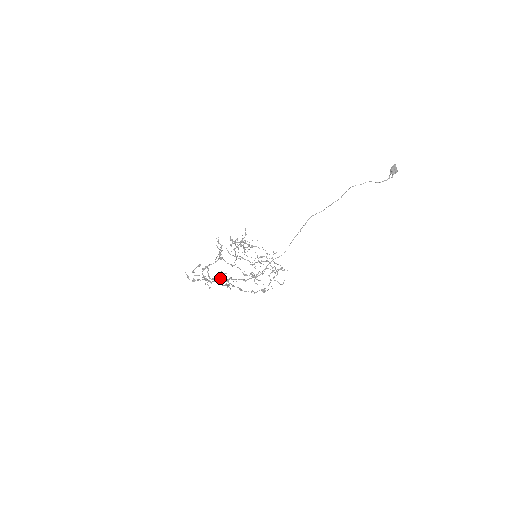
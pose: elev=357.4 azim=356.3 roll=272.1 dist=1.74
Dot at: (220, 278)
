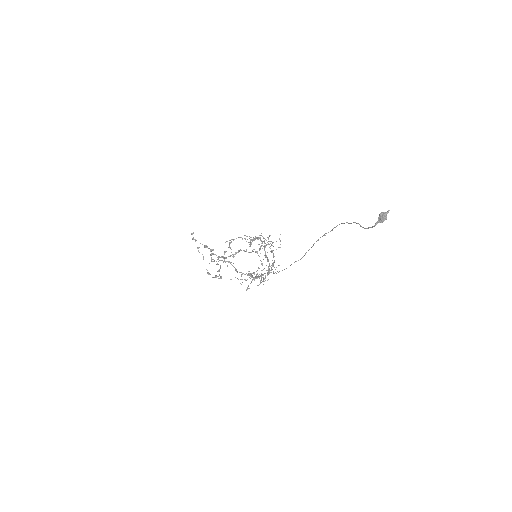
Dot at: (210, 250)
